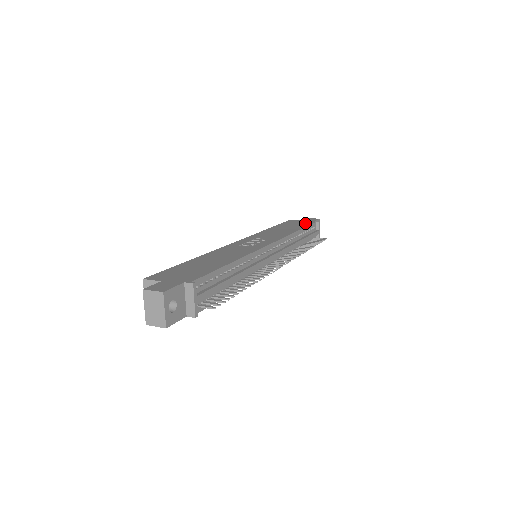
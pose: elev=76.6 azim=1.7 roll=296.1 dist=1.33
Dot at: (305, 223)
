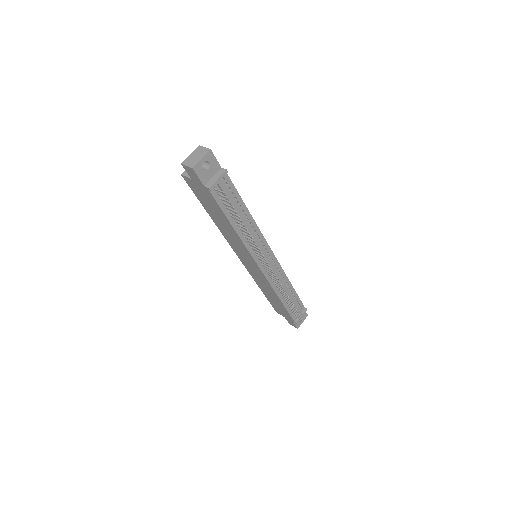
Dot at: occluded
